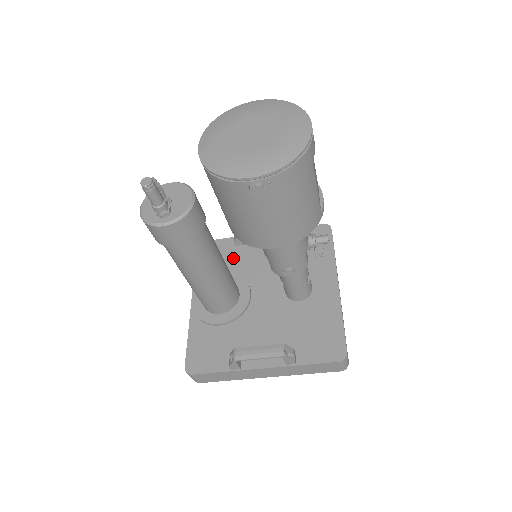
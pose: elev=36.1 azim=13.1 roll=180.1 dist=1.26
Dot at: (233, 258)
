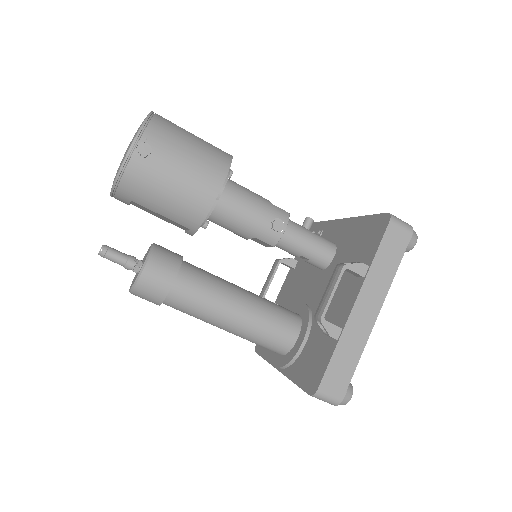
Dot at: occluded
